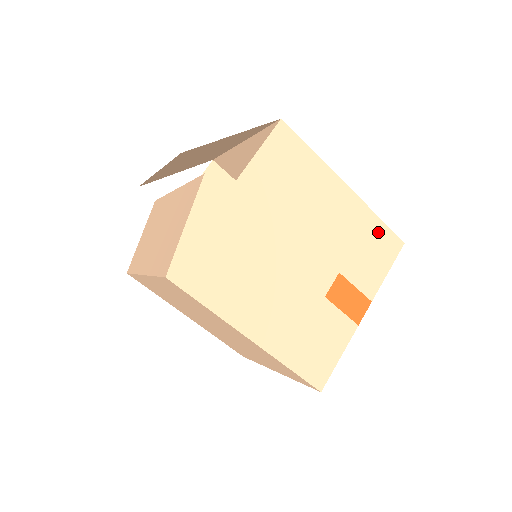
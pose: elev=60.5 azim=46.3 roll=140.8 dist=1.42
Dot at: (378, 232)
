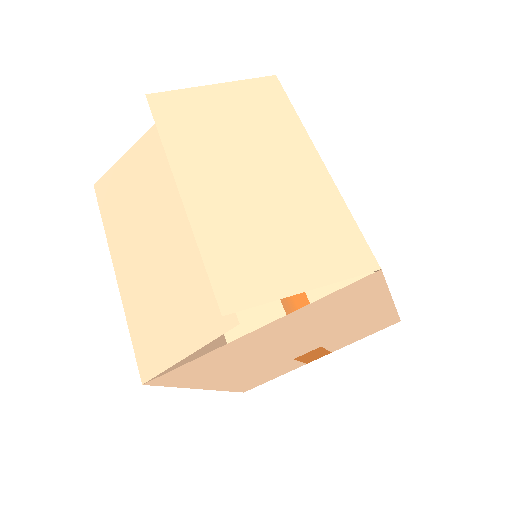
Dot at: (385, 320)
